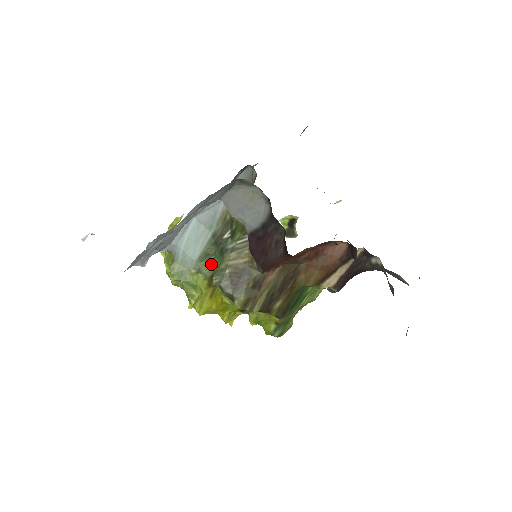
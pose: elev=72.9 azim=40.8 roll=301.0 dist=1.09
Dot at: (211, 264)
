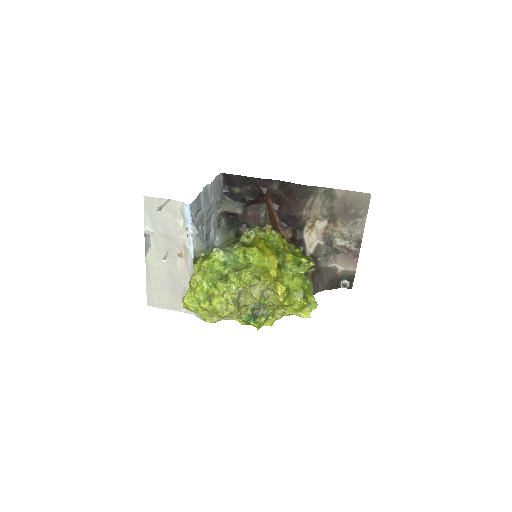
Dot at: occluded
